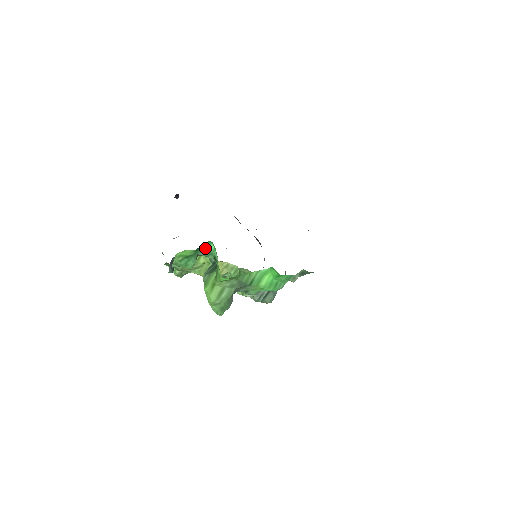
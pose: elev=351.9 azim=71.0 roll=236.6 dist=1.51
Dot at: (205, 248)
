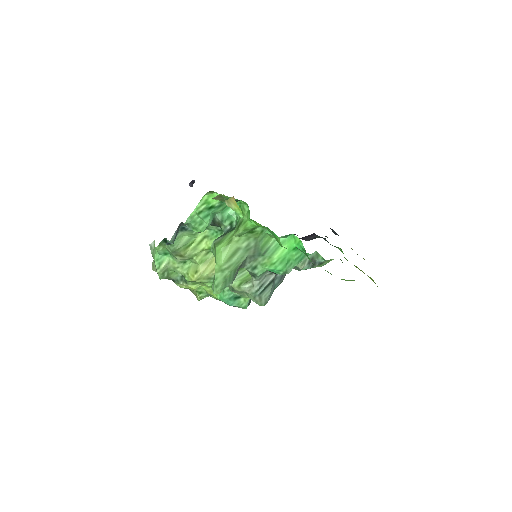
Dot at: (226, 208)
